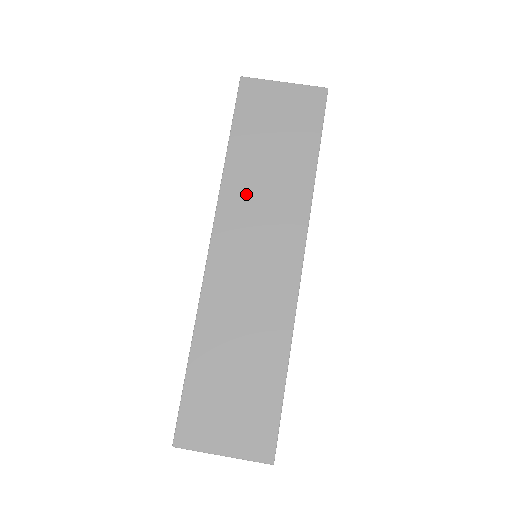
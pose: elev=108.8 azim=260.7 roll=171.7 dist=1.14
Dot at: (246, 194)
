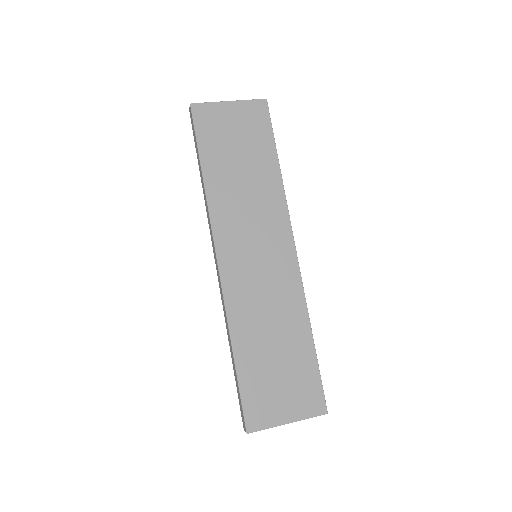
Dot at: (232, 206)
